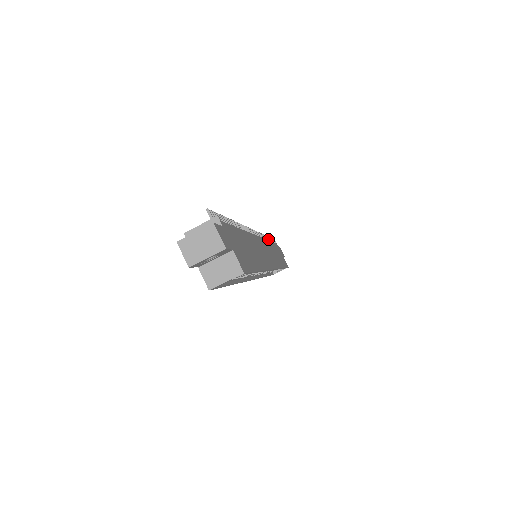
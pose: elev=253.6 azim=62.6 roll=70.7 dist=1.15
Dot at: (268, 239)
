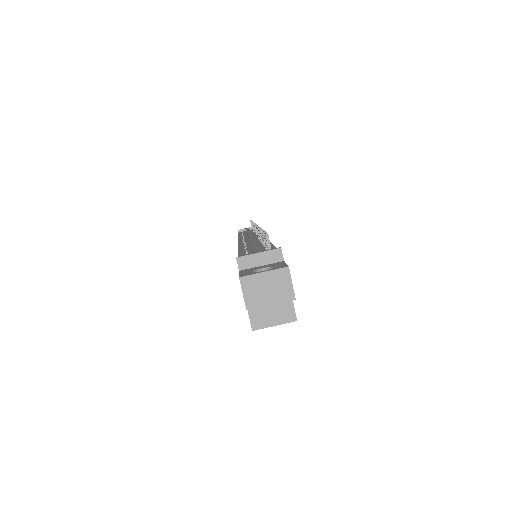
Dot at: occluded
